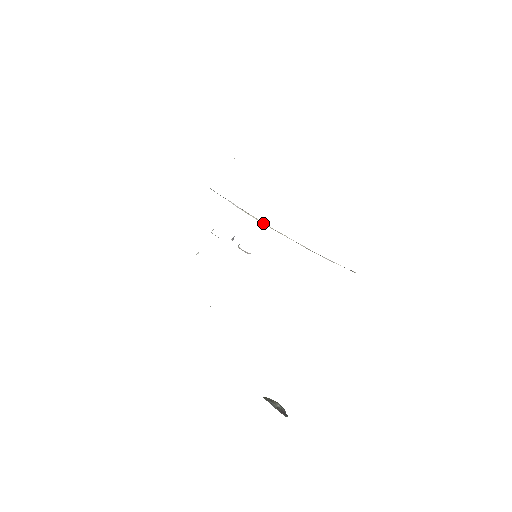
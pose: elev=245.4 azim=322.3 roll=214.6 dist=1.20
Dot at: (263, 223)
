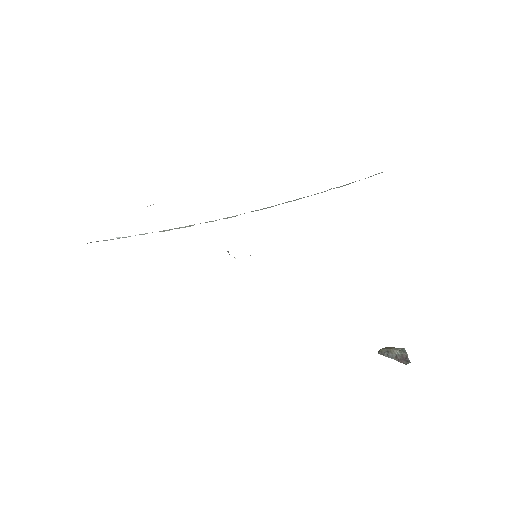
Dot at: occluded
